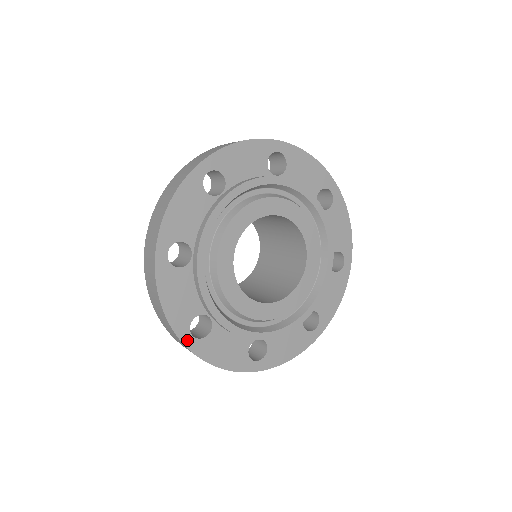
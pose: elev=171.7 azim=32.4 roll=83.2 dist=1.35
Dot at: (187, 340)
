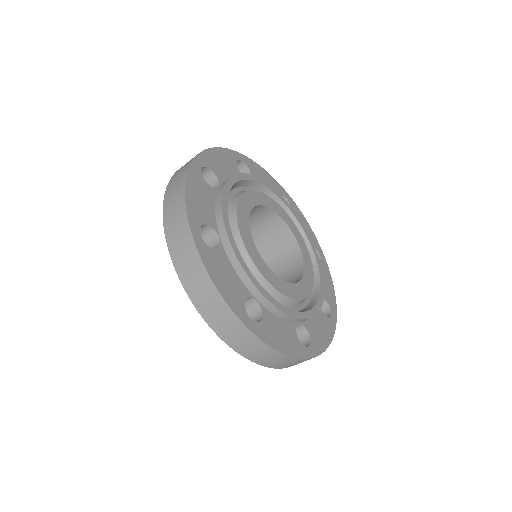
Dot at: (195, 233)
